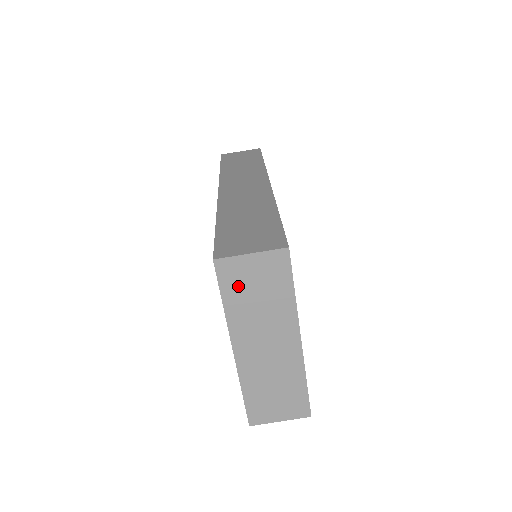
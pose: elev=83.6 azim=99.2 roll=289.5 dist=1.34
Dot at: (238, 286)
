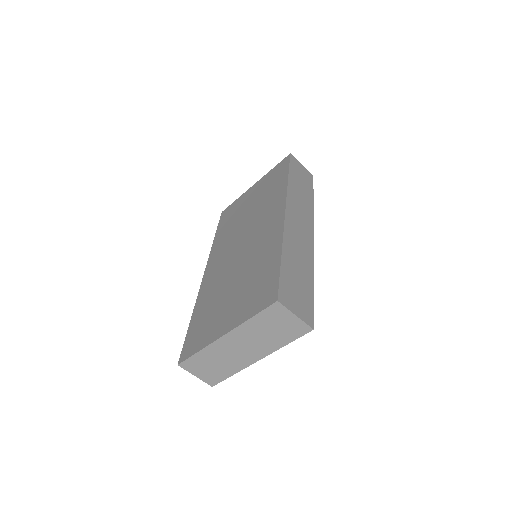
Dot at: (270, 319)
